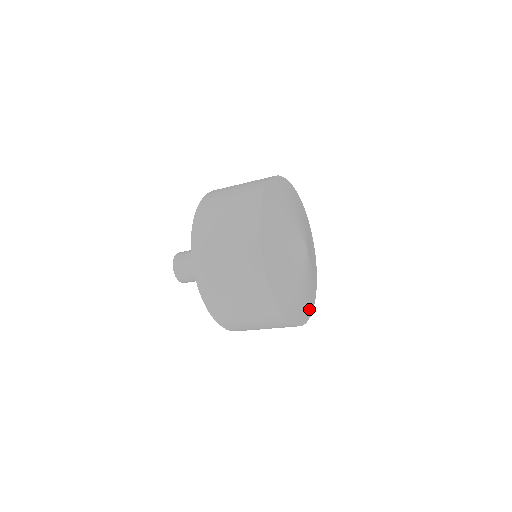
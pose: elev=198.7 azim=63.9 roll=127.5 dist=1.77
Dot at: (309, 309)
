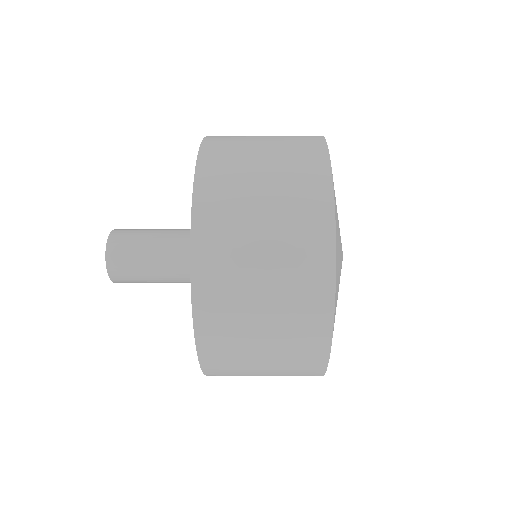
Dot at: occluded
